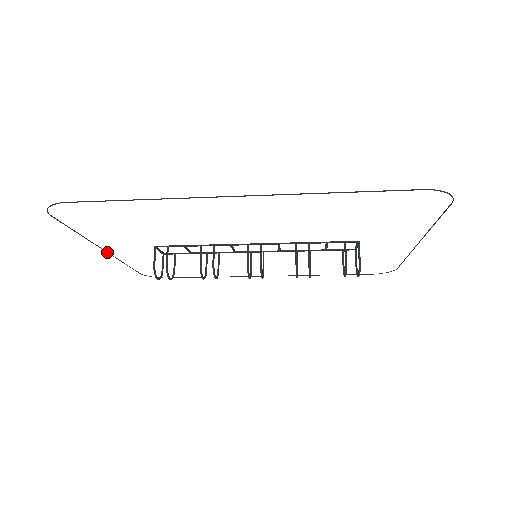
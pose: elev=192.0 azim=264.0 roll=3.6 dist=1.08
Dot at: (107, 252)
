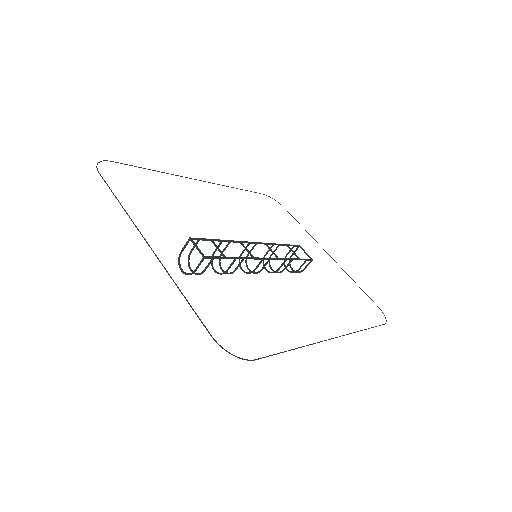
Dot at: (146, 241)
